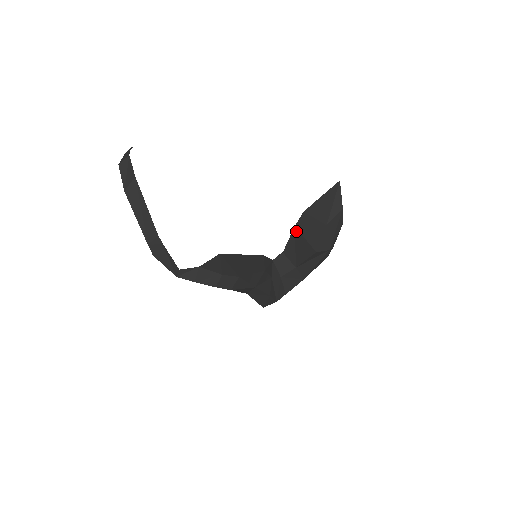
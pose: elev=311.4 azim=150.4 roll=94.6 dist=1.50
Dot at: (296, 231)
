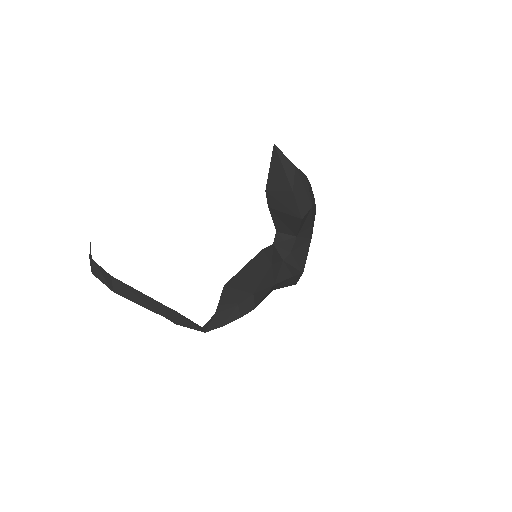
Dot at: (272, 210)
